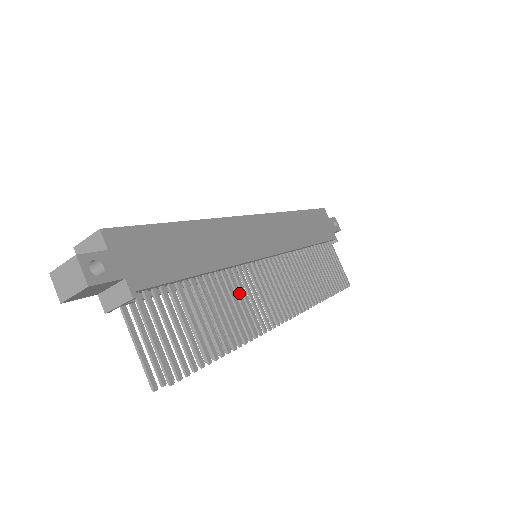
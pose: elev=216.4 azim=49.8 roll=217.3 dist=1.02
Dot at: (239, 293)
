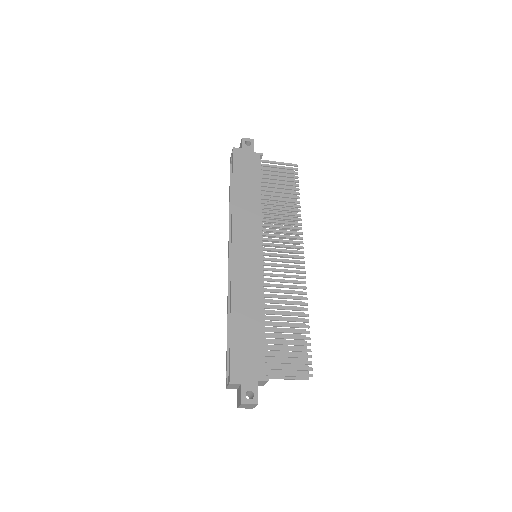
Dot at: (279, 296)
